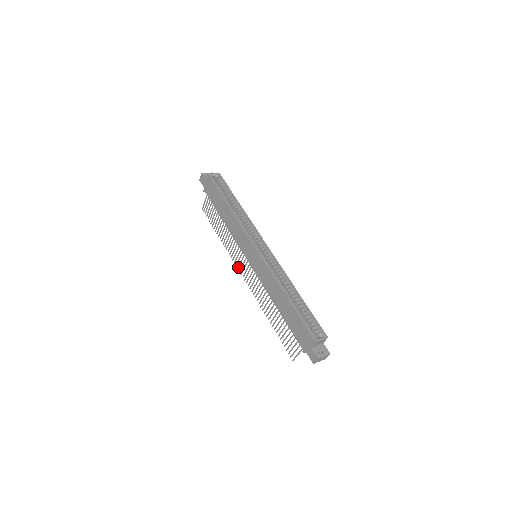
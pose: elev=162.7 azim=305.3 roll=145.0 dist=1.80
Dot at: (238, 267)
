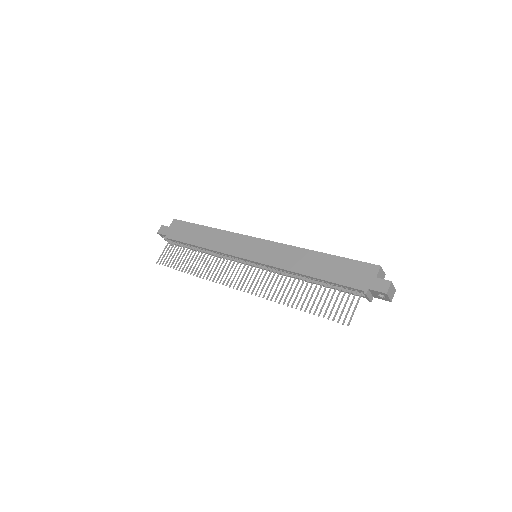
Dot at: (227, 282)
